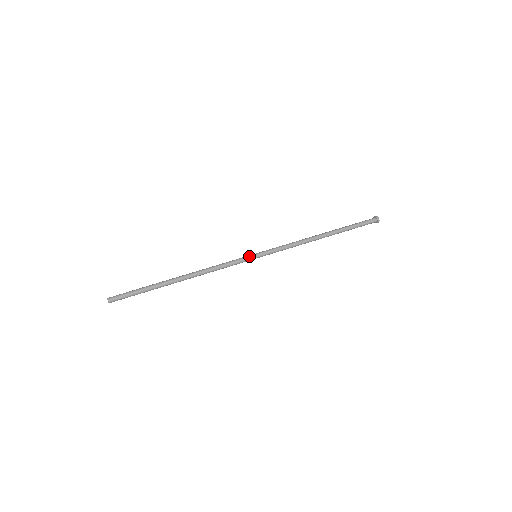
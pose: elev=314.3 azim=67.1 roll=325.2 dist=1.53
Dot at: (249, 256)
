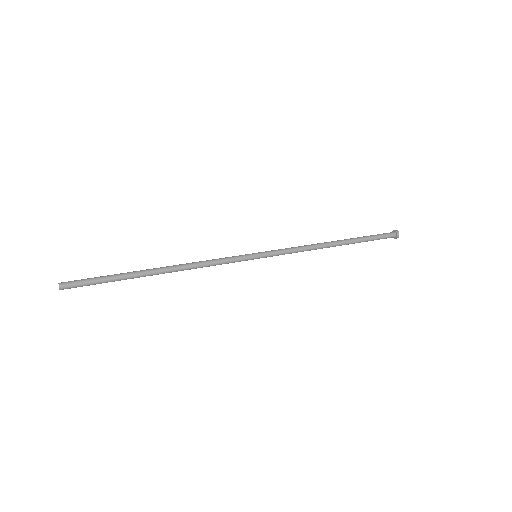
Dot at: (246, 254)
